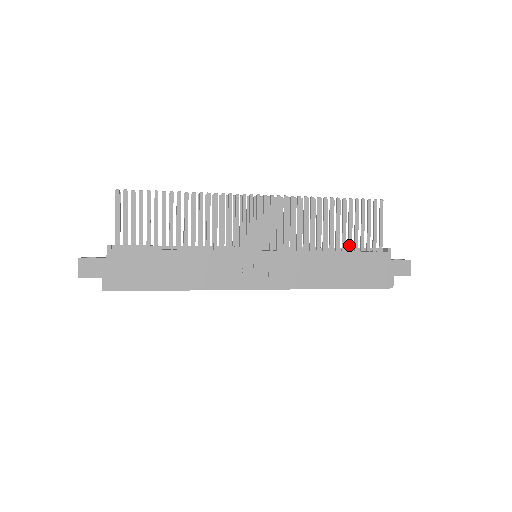
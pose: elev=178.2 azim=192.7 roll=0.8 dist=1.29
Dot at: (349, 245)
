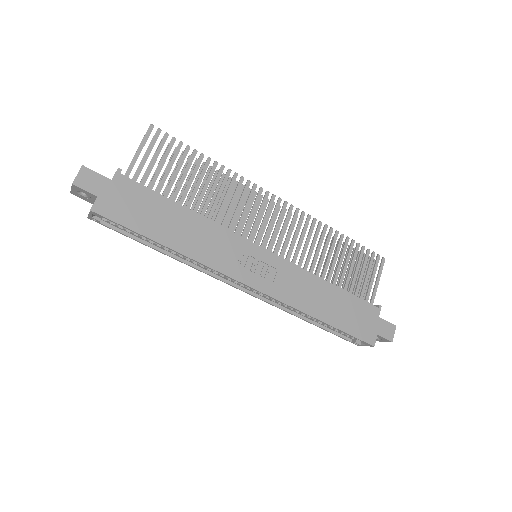
Dot at: (345, 286)
